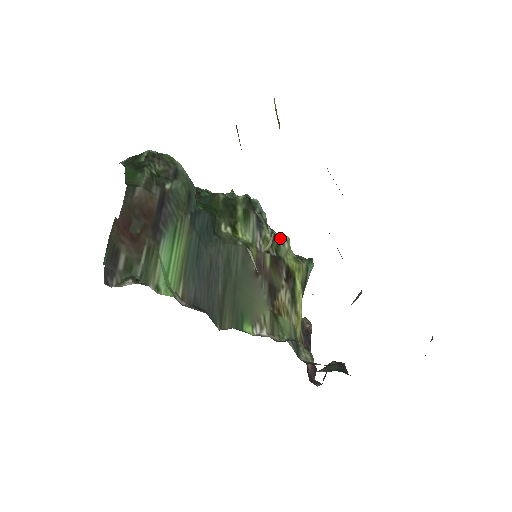
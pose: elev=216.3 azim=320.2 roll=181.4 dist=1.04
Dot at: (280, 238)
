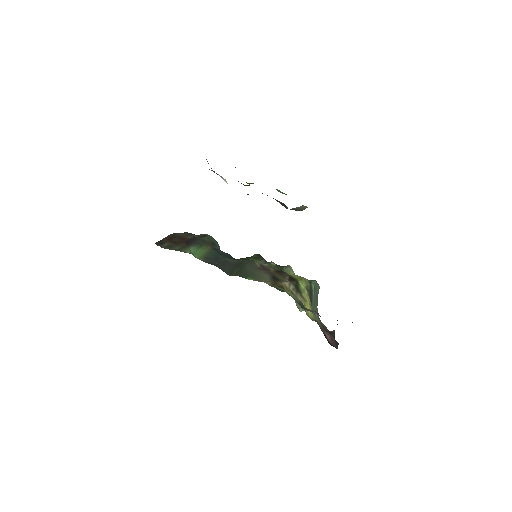
Dot at: (283, 266)
